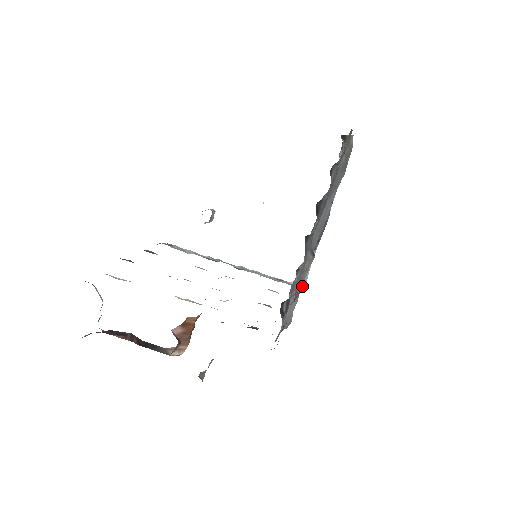
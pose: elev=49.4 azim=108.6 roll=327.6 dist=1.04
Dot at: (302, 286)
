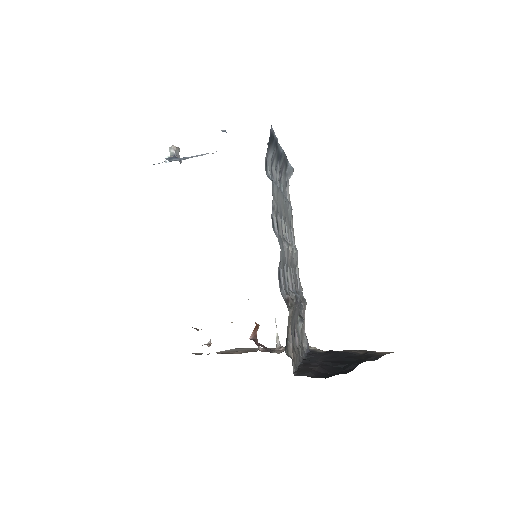
Dot at: (292, 174)
